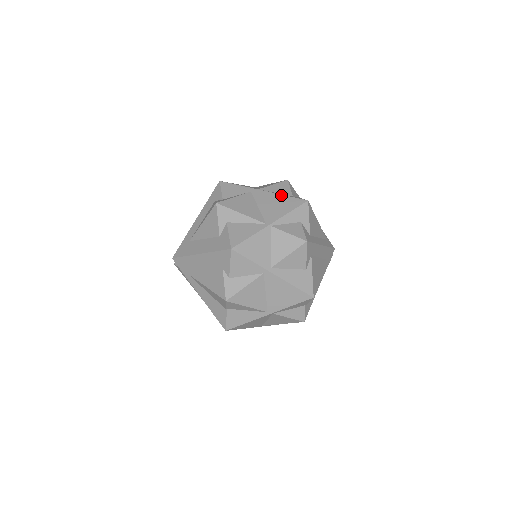
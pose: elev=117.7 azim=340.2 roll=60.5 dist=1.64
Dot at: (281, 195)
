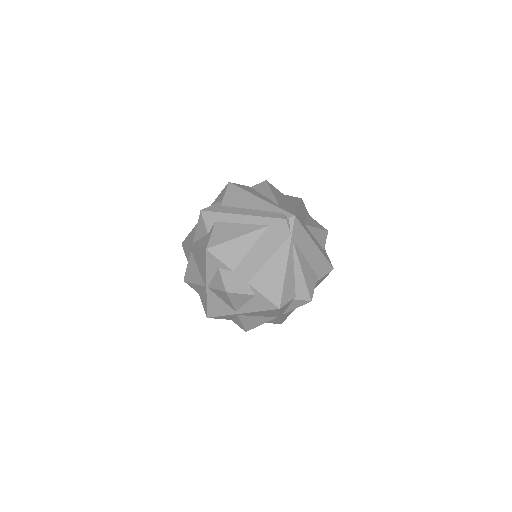
Dot at: (198, 249)
